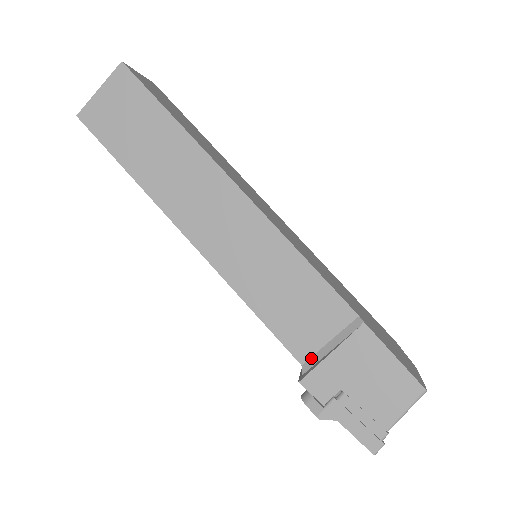
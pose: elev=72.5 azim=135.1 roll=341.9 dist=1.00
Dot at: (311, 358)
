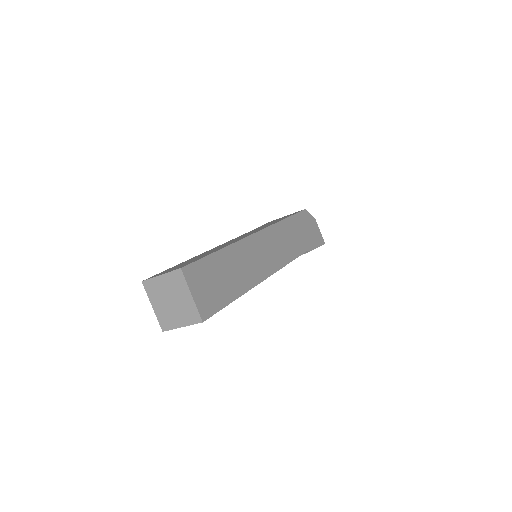
Dot at: occluded
